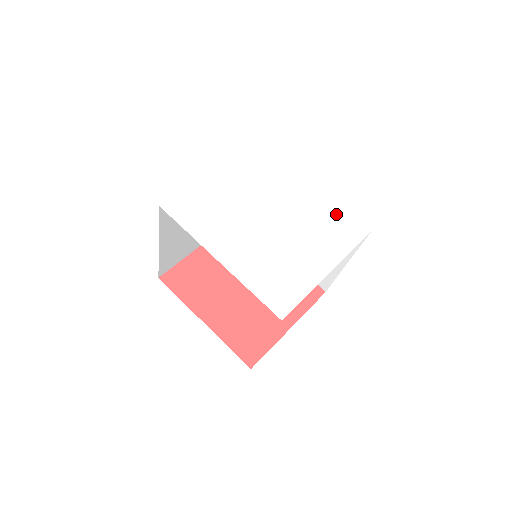
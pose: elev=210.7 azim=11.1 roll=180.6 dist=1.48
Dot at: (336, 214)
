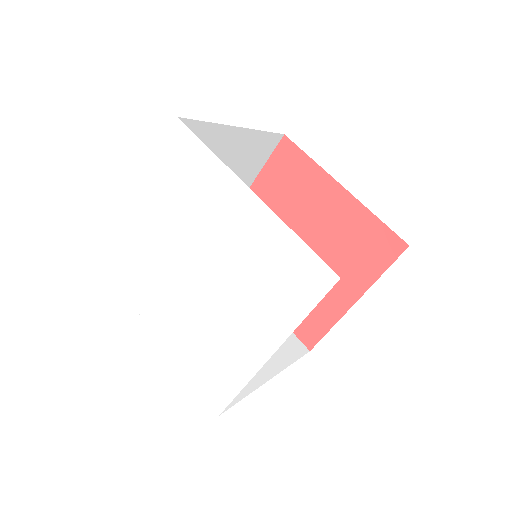
Dot at: (282, 252)
